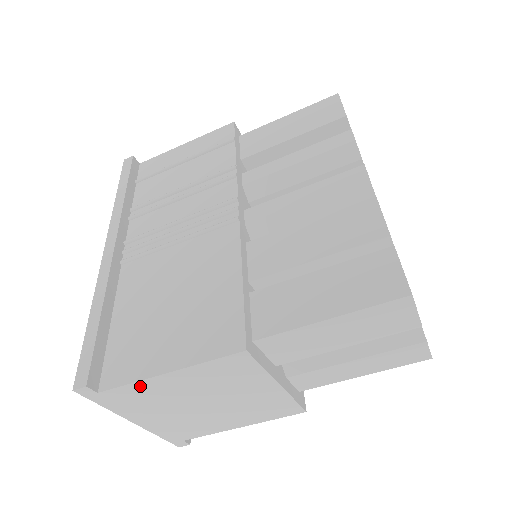
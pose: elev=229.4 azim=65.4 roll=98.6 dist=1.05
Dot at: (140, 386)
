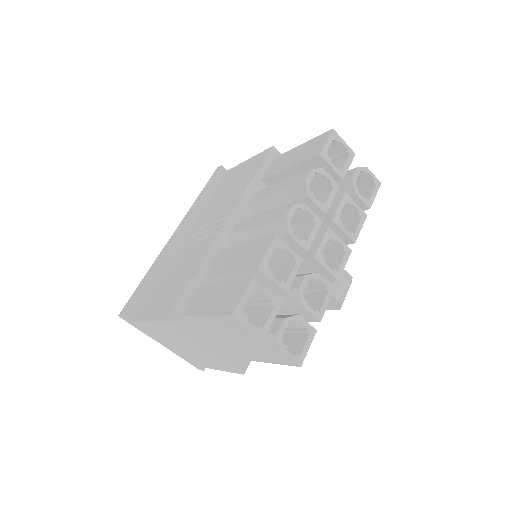
Dot at: (142, 324)
